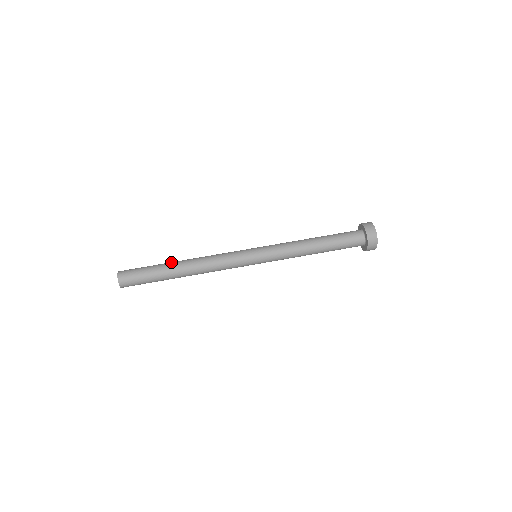
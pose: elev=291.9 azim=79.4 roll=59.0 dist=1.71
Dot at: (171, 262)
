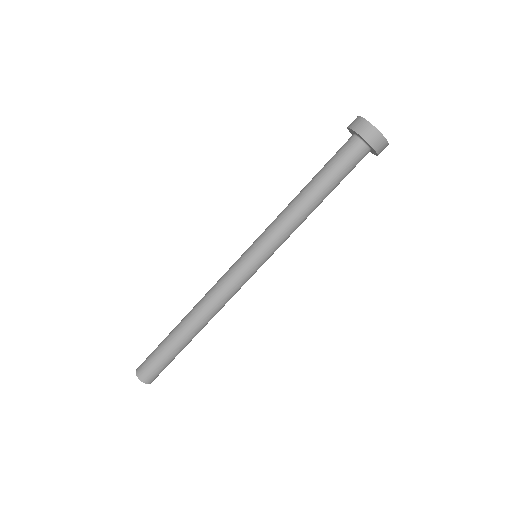
Dot at: (176, 326)
